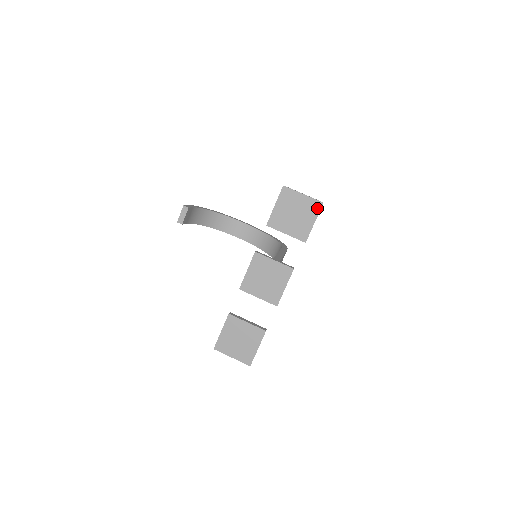
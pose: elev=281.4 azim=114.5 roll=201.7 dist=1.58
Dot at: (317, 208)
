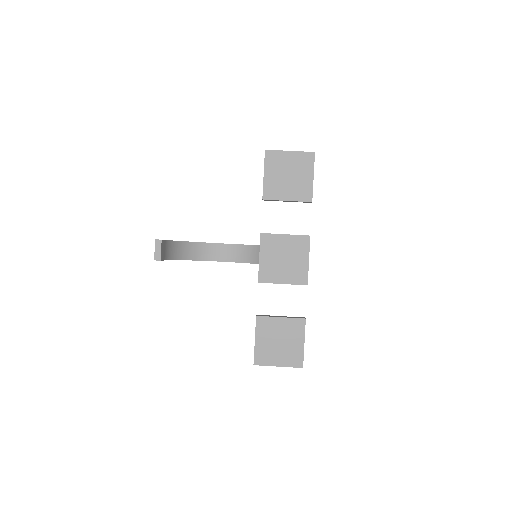
Dot at: (310, 160)
